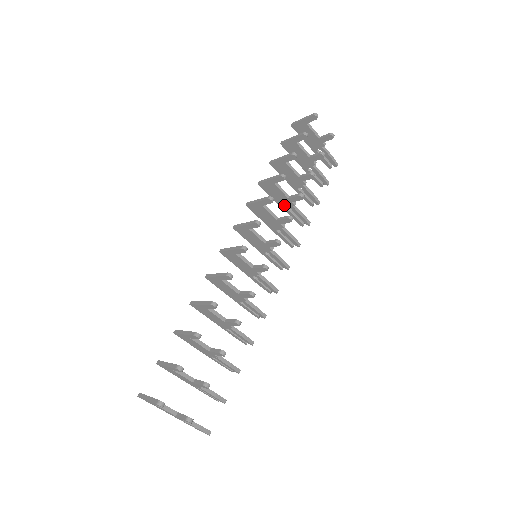
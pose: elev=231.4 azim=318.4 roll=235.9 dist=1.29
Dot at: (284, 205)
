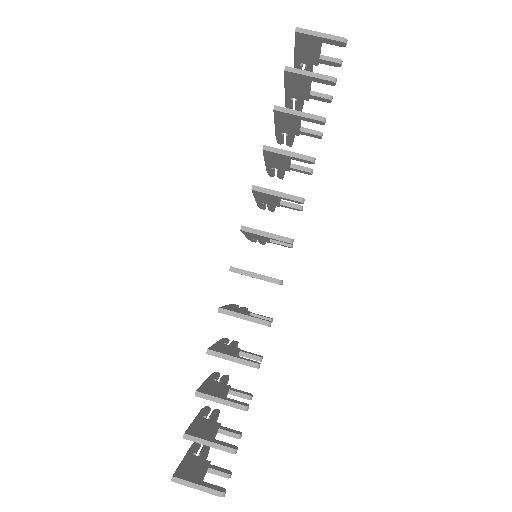
Dot at: (273, 166)
